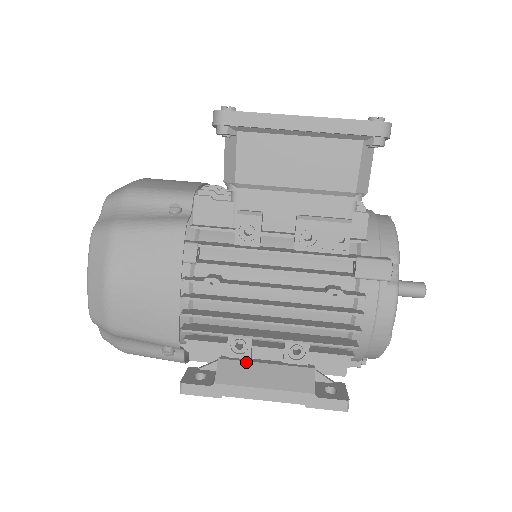
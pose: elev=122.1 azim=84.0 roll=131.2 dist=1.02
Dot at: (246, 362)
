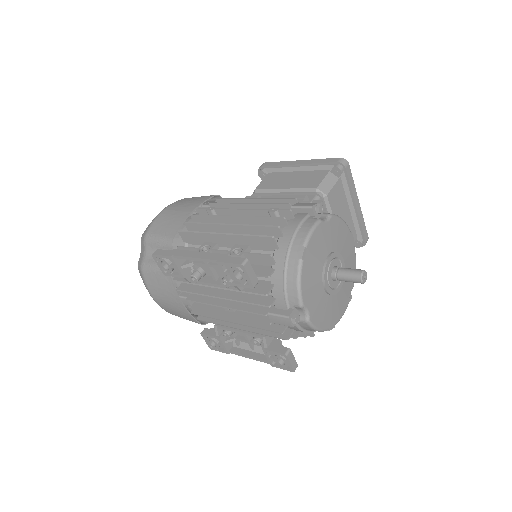
Dot at: occluded
